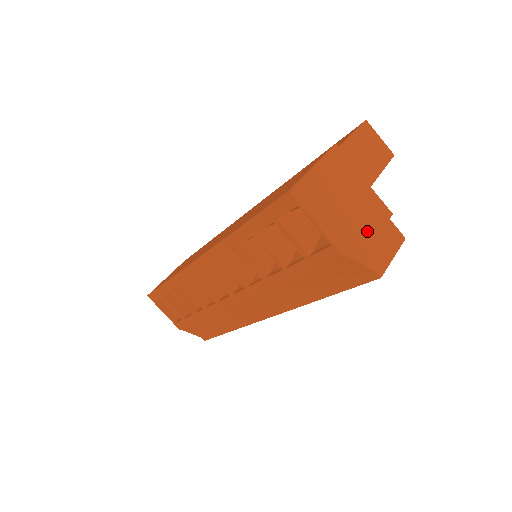
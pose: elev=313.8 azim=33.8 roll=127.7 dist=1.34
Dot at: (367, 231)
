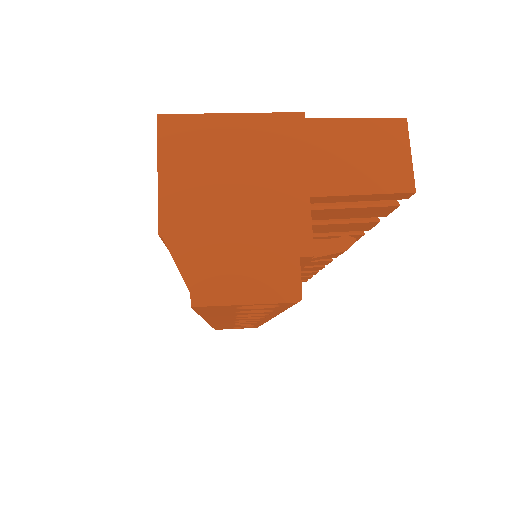
Dot at: (235, 239)
